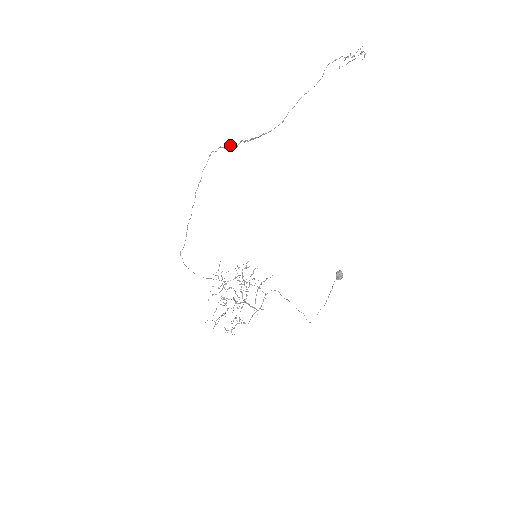
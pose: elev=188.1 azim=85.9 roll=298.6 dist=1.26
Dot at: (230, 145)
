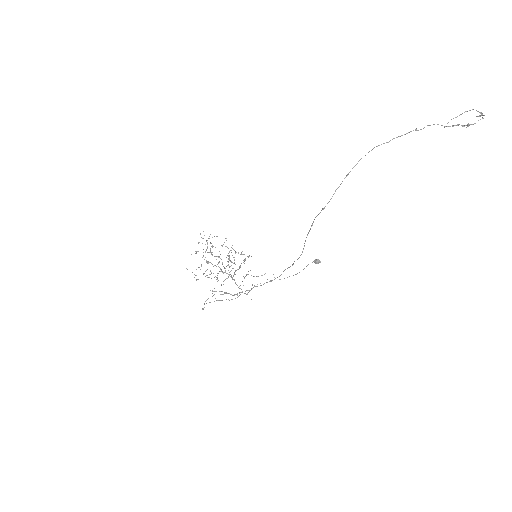
Dot at: (293, 264)
